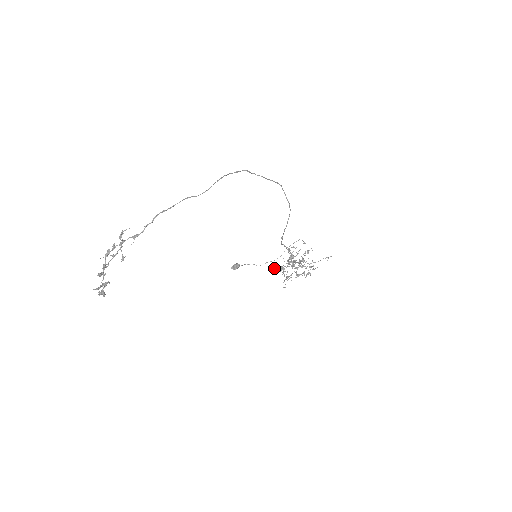
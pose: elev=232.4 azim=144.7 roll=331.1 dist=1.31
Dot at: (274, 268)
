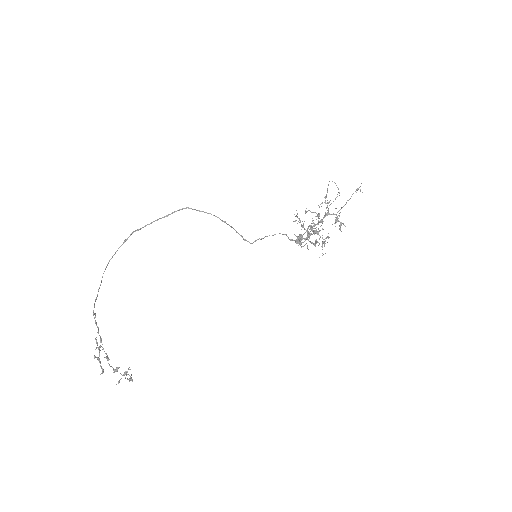
Dot at: (308, 237)
